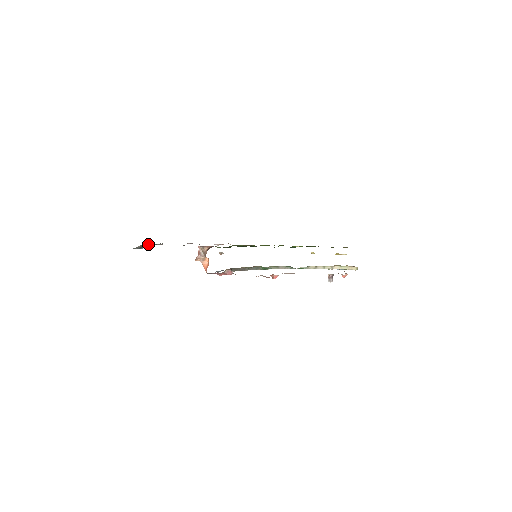
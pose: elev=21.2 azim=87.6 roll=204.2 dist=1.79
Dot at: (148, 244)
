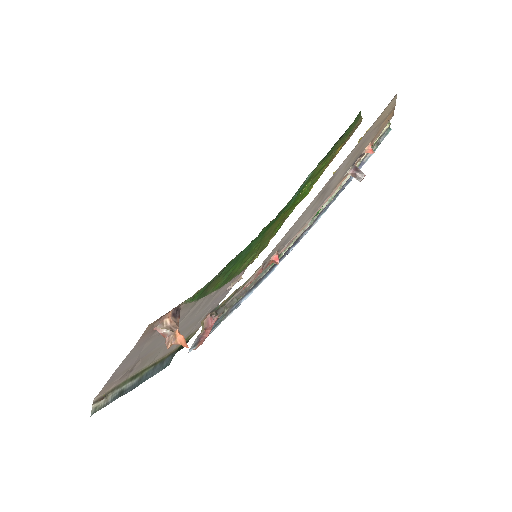
Dot at: (124, 381)
